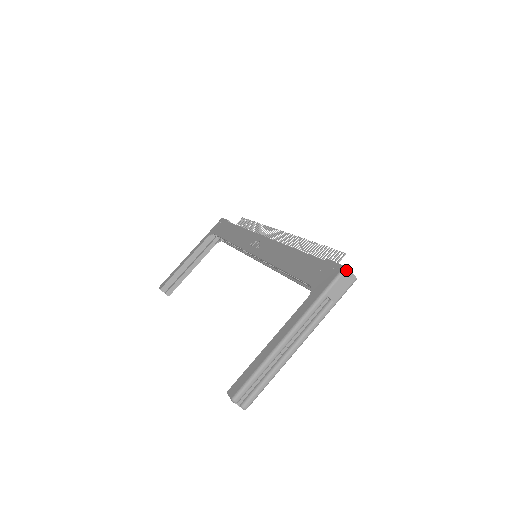
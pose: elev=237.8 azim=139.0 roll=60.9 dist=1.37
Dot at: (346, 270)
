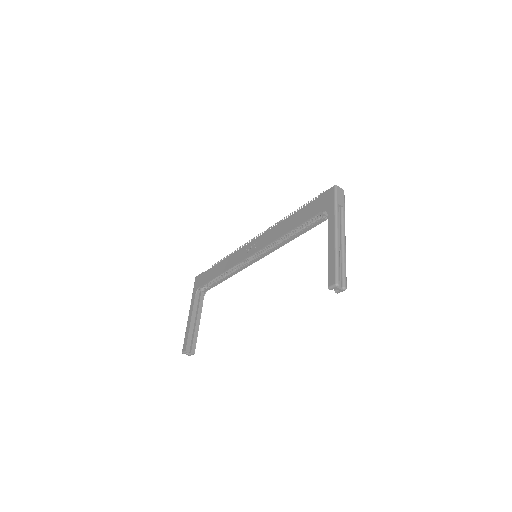
Dot at: (337, 187)
